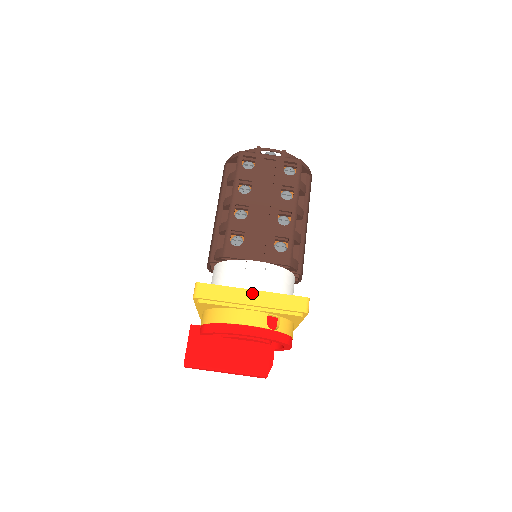
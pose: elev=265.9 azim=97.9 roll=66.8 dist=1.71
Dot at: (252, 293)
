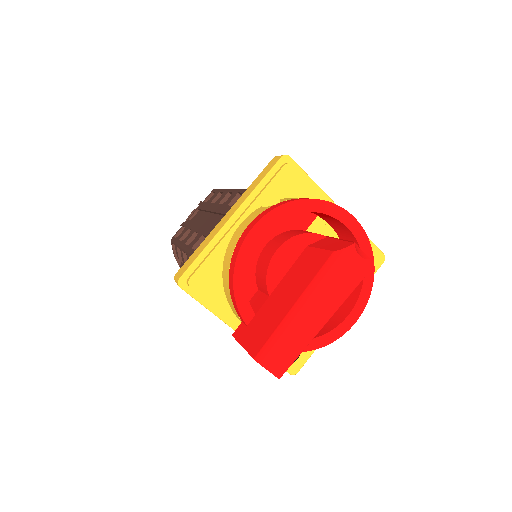
Dot at: (226, 216)
